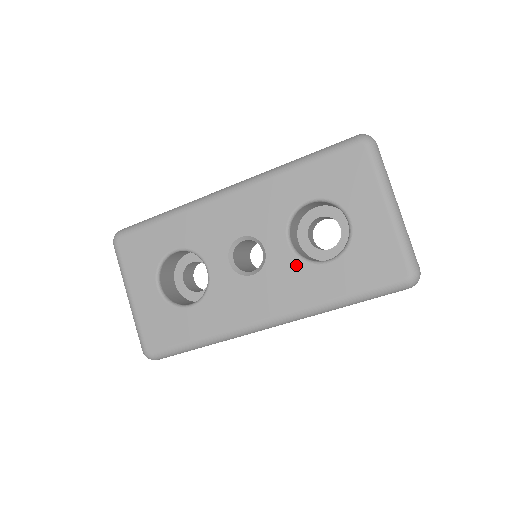
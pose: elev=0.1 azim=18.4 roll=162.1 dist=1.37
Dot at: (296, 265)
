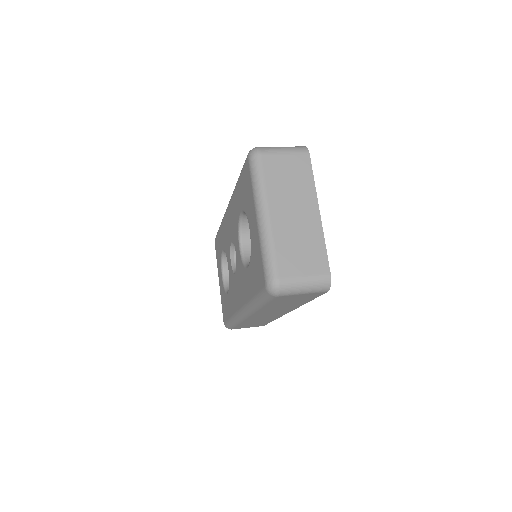
Dot at: (242, 267)
